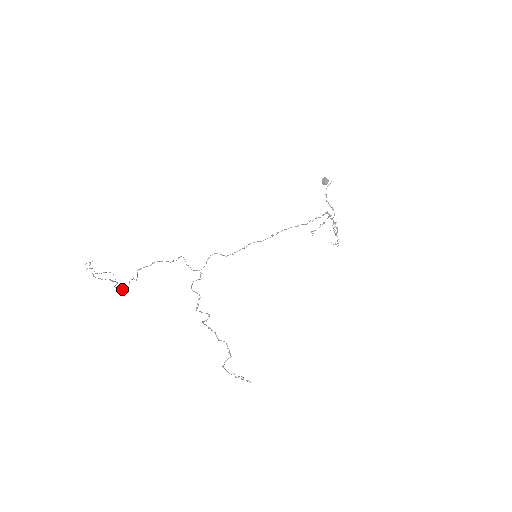
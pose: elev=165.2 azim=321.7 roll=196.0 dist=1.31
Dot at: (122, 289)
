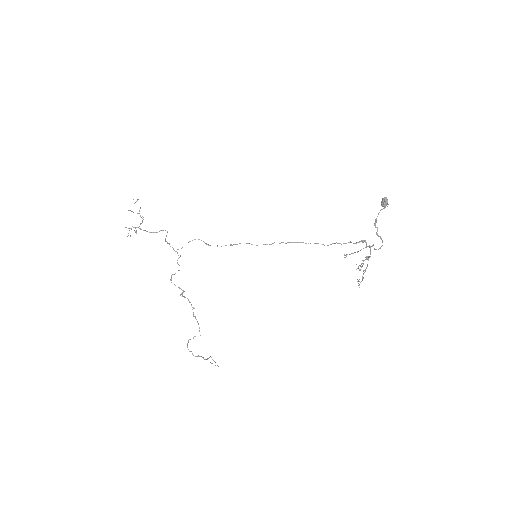
Dot at: occluded
